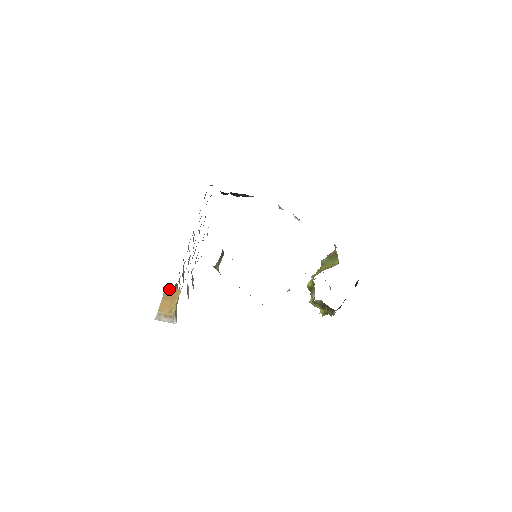
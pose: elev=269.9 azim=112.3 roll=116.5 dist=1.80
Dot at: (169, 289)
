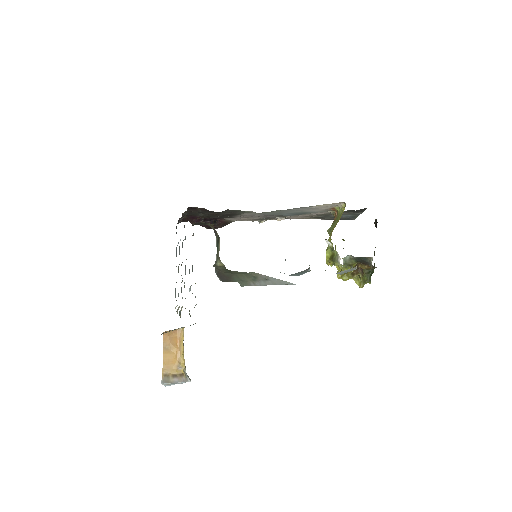
Dot at: (168, 332)
